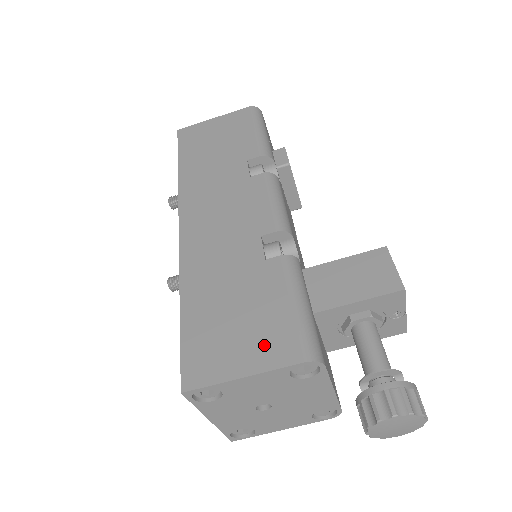
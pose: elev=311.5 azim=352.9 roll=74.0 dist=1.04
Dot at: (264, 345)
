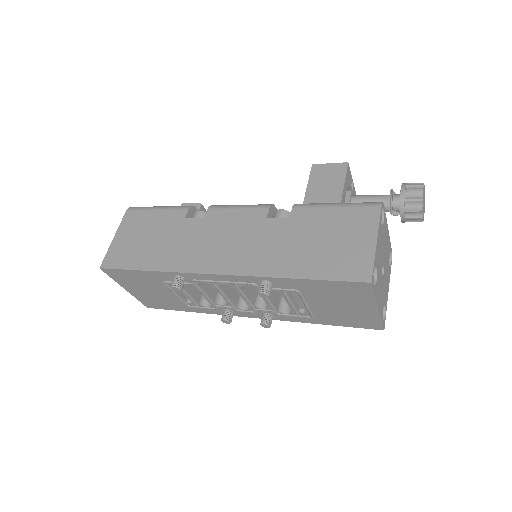
Dot at: (358, 227)
